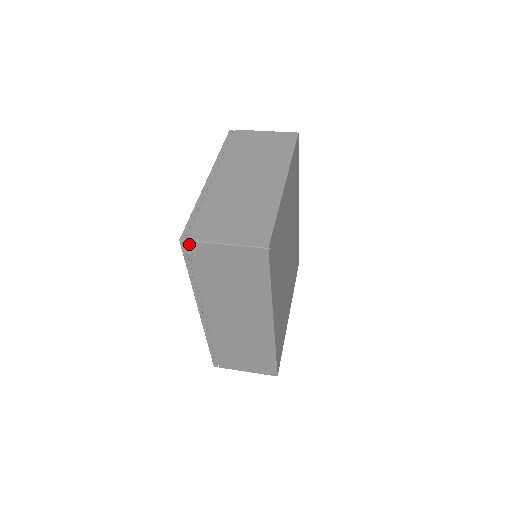
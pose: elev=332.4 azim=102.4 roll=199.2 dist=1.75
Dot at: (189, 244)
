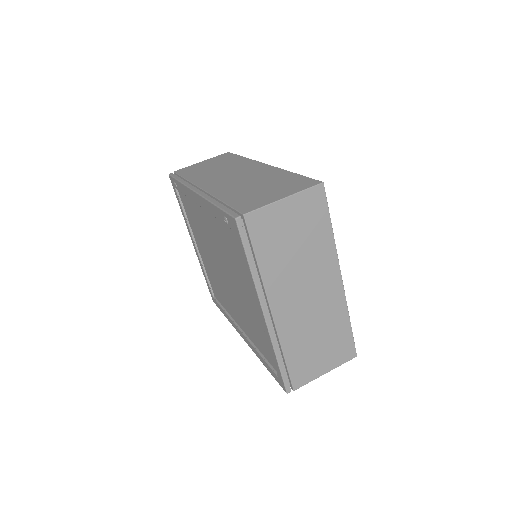
Dot at: (293, 388)
